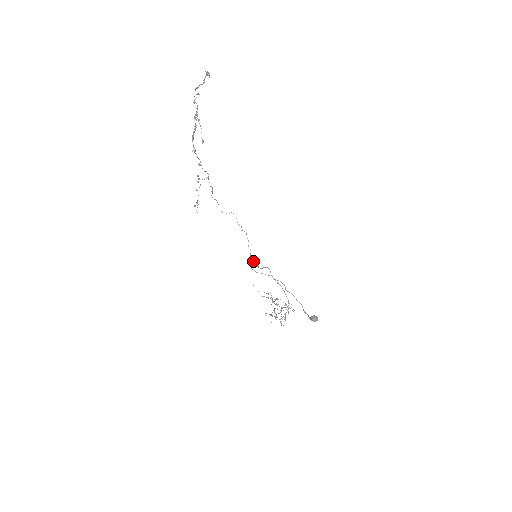
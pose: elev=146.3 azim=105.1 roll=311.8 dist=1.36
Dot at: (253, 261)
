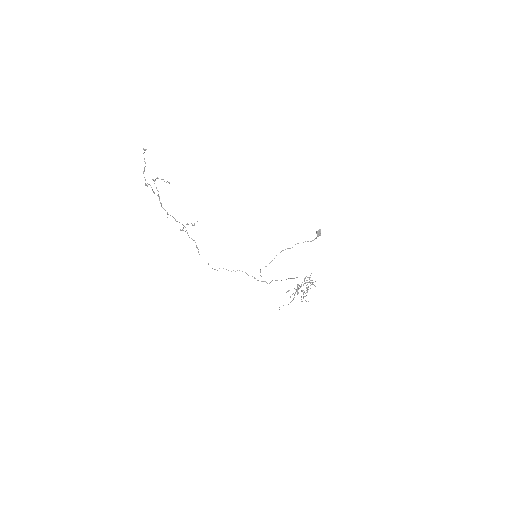
Dot at: occluded
